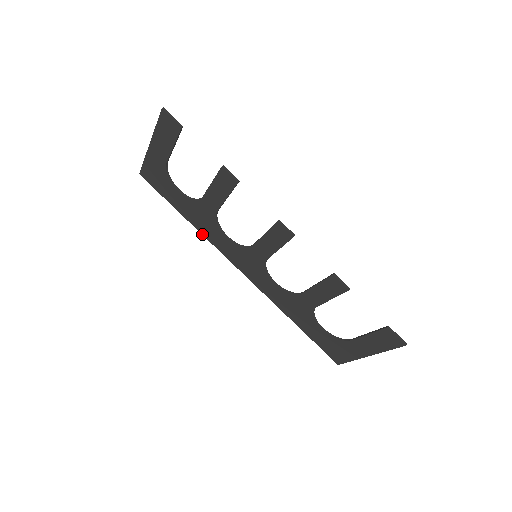
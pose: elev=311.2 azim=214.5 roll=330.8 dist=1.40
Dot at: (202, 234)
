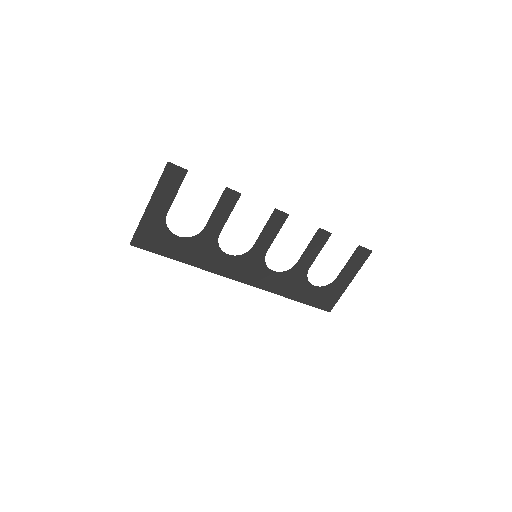
Dot at: (202, 269)
